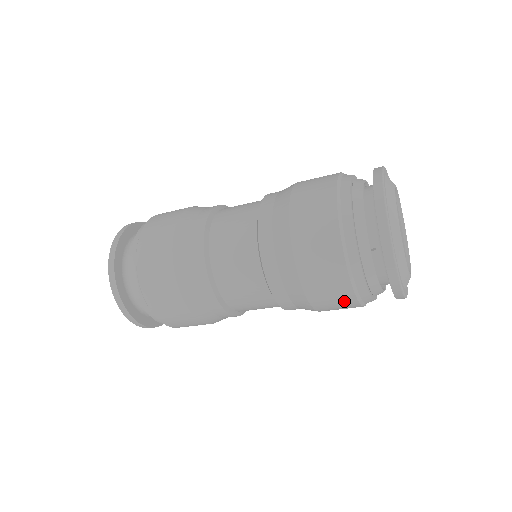
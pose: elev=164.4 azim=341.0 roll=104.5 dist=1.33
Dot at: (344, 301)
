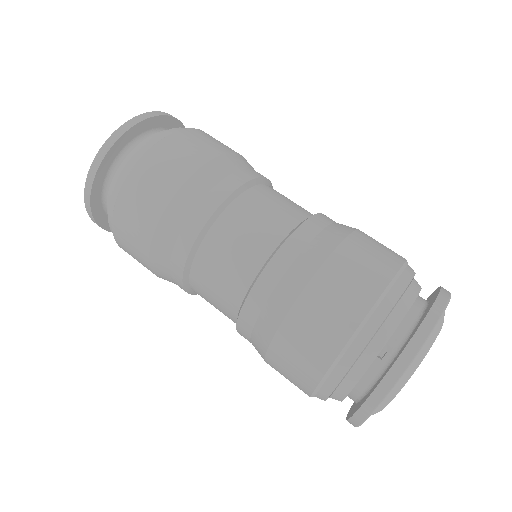
Dot at: (303, 375)
